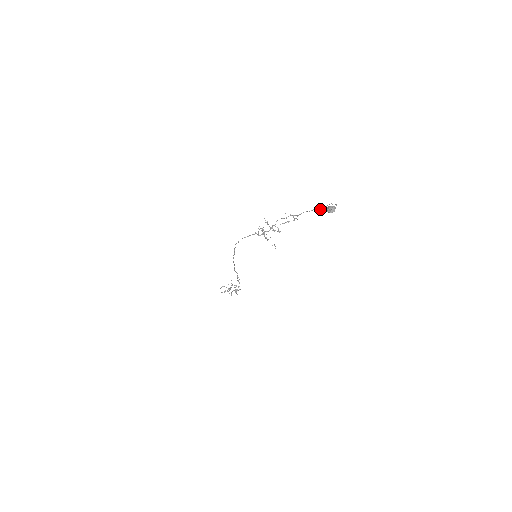
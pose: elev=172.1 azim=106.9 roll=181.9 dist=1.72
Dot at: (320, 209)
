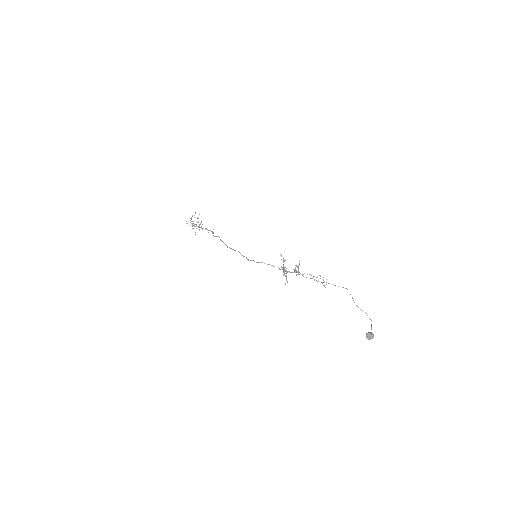
Dot at: occluded
